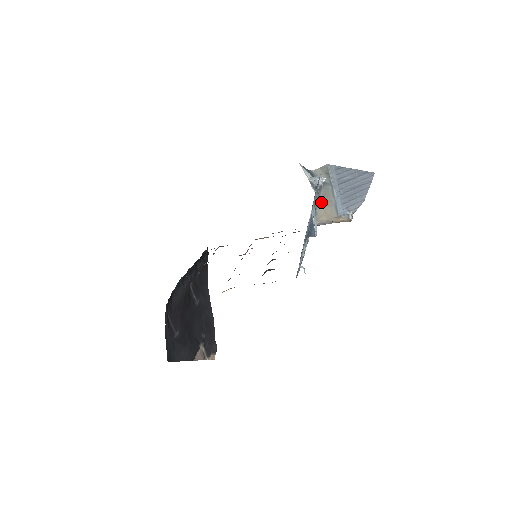
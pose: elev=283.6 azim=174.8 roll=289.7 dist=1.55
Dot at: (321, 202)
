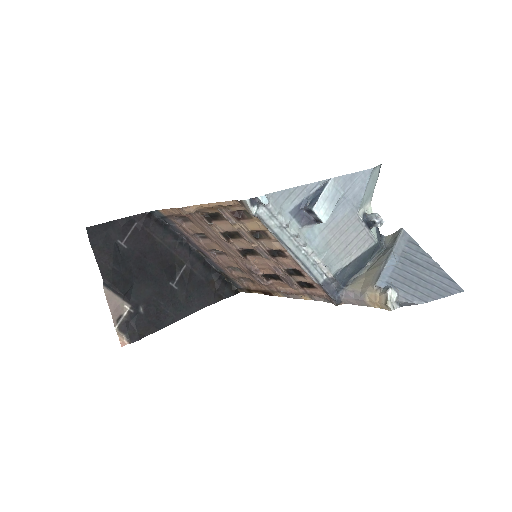
Dot at: (369, 268)
